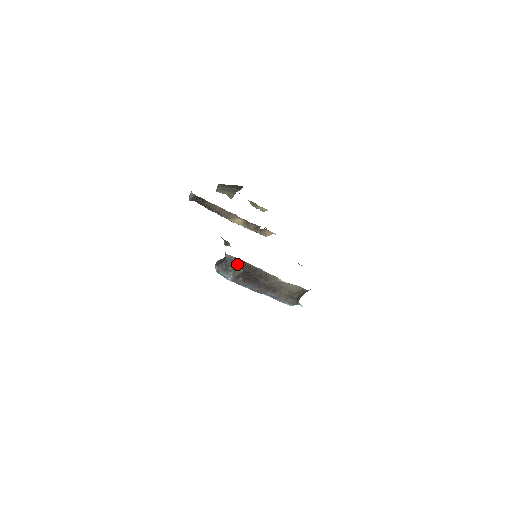
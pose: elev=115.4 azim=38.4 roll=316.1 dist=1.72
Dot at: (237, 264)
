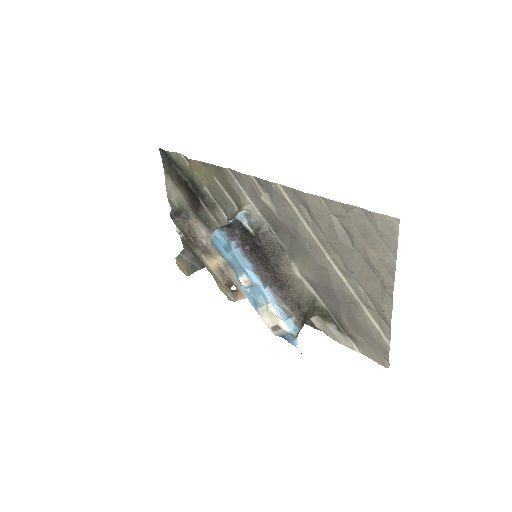
Dot at: (246, 231)
